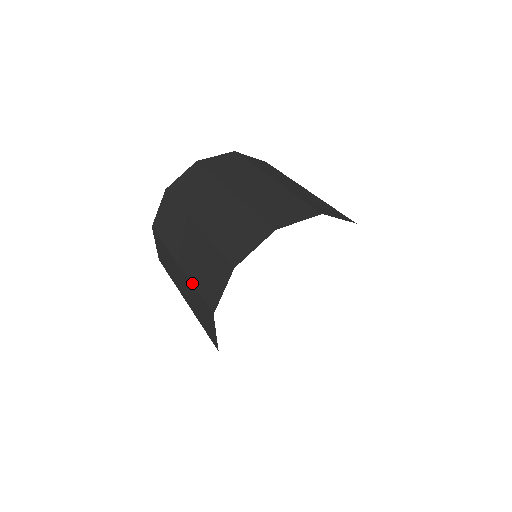
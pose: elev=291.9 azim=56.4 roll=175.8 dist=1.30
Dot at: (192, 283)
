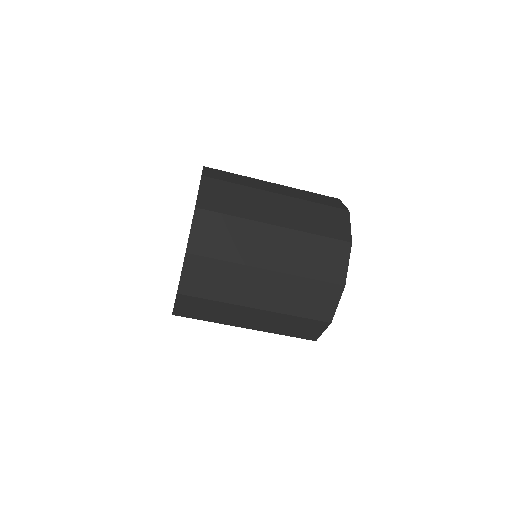
Dot at: occluded
